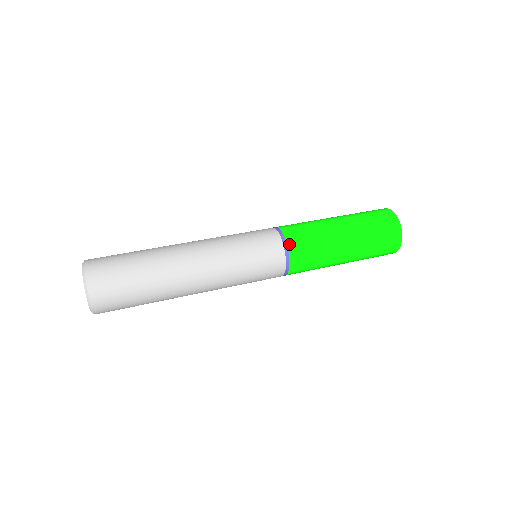
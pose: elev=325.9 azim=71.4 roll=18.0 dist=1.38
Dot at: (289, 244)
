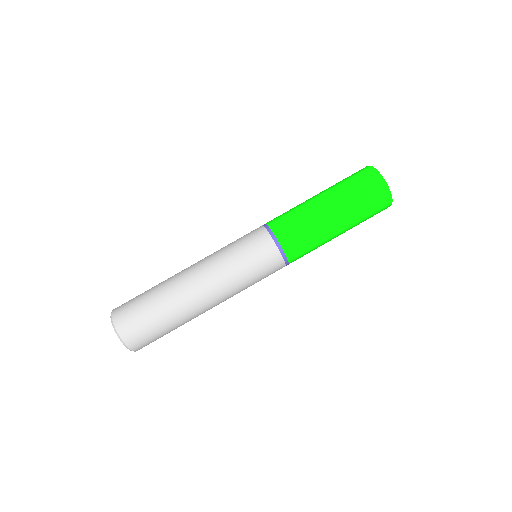
Dot at: (288, 255)
